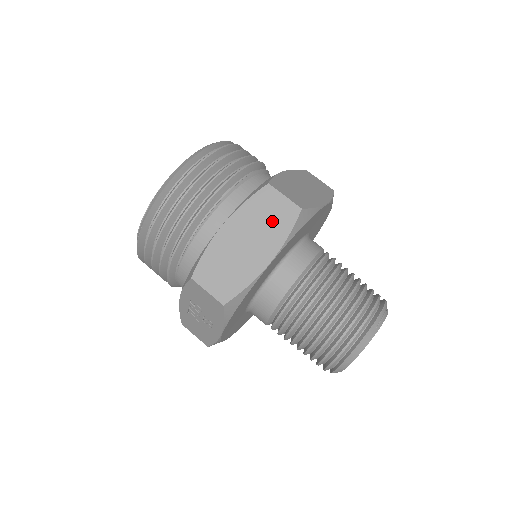
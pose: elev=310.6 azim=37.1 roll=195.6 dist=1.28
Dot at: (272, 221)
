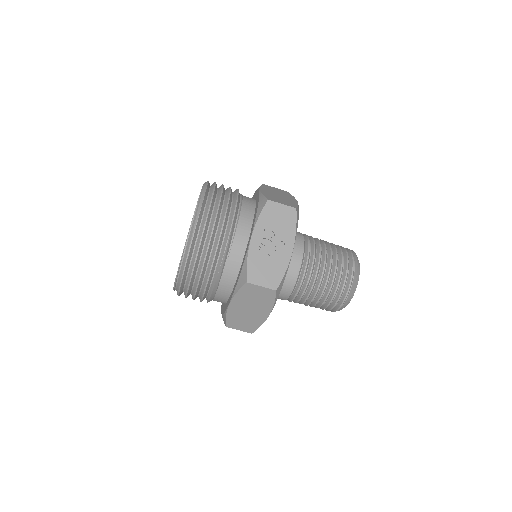
Dot at: (280, 192)
